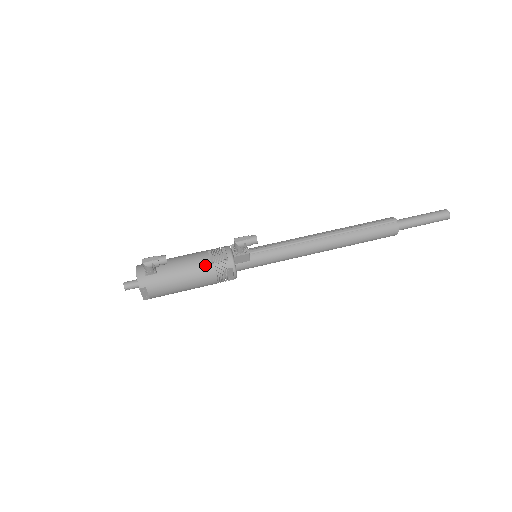
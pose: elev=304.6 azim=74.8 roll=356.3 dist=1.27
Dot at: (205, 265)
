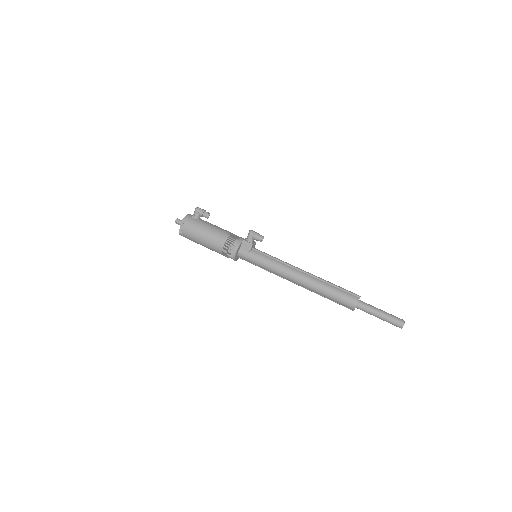
Dot at: (224, 233)
